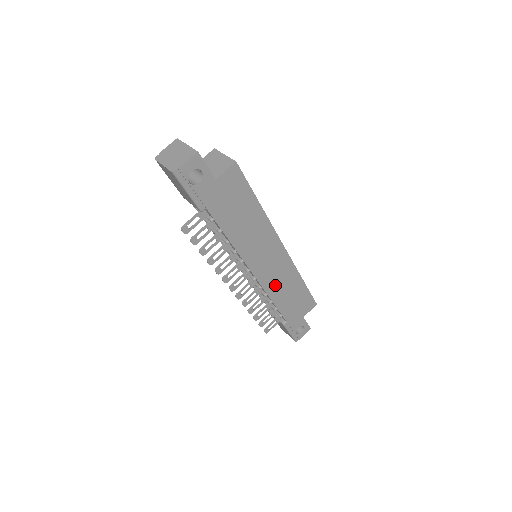
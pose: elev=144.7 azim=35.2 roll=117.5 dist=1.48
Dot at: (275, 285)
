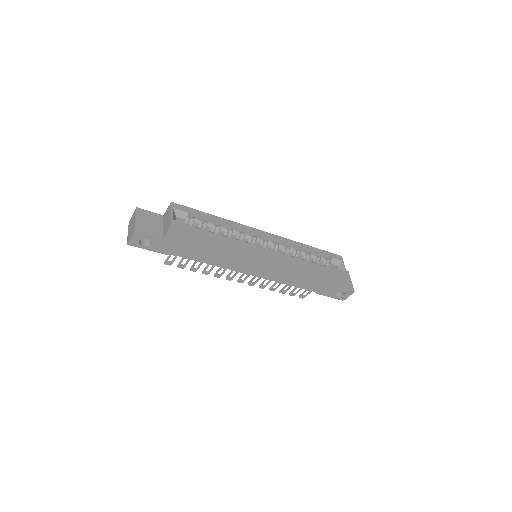
Dot at: (281, 275)
